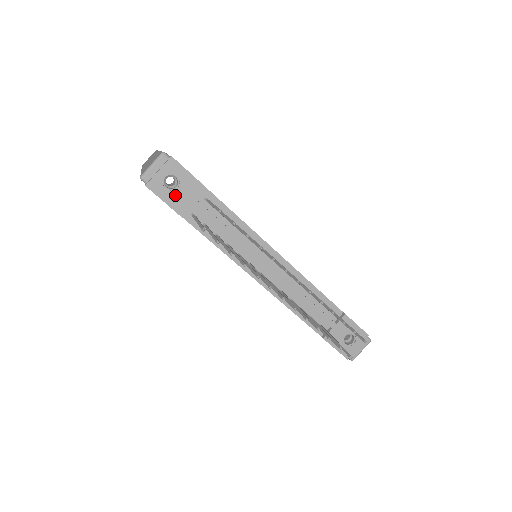
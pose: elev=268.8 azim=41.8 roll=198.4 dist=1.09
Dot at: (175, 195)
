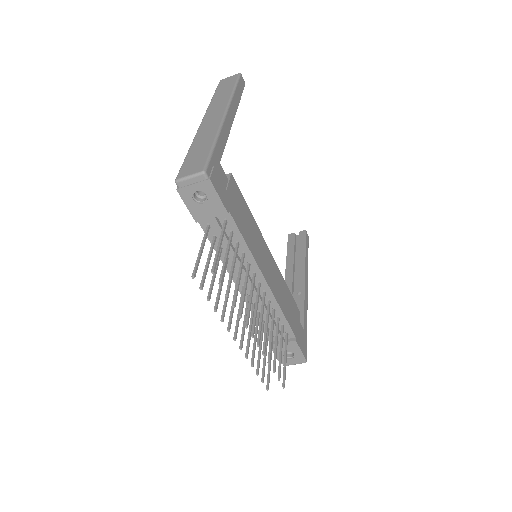
Dot at: (199, 207)
